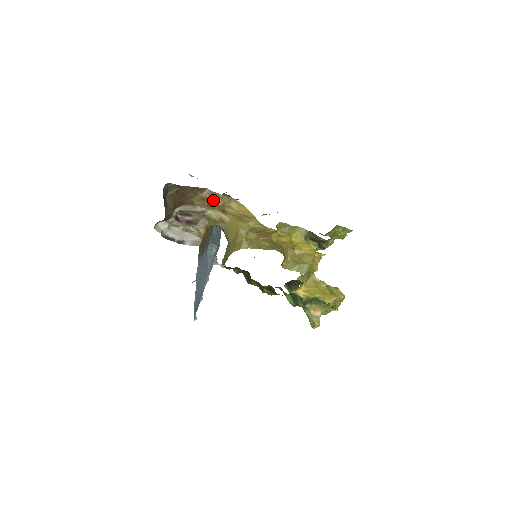
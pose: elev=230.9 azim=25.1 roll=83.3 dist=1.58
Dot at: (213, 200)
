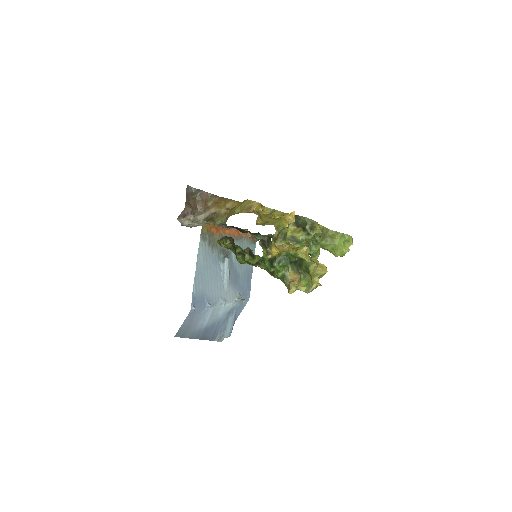
Dot at: (222, 201)
